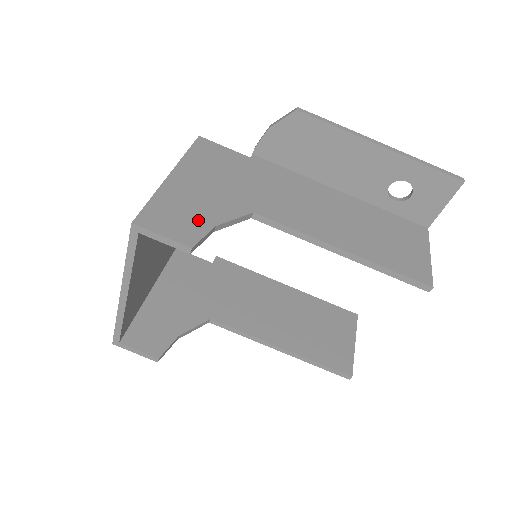
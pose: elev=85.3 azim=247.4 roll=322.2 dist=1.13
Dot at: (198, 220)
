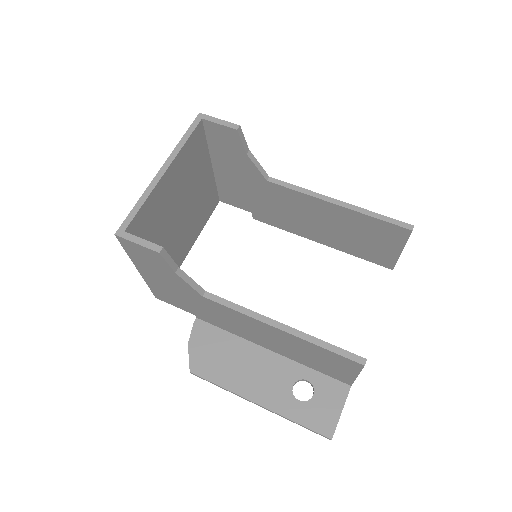
Dot at: occluded
